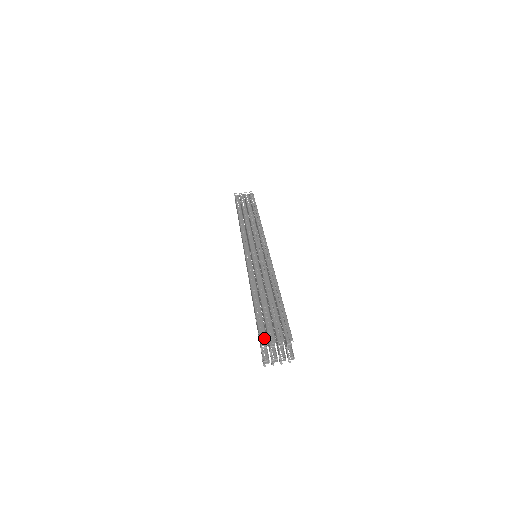
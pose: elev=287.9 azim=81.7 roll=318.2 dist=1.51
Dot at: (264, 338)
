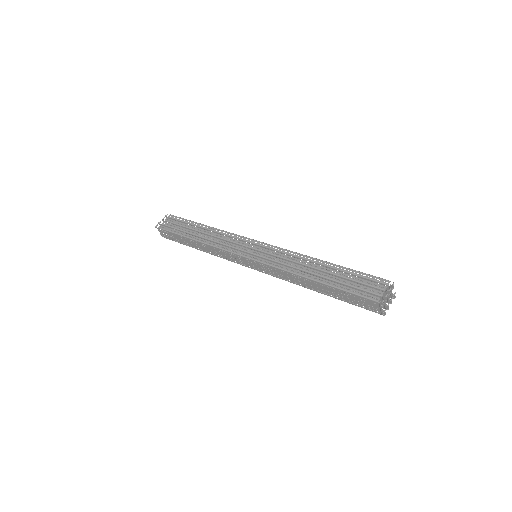
Dot at: (372, 296)
